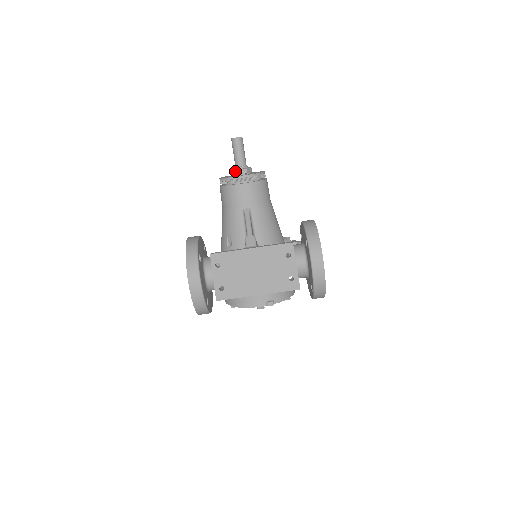
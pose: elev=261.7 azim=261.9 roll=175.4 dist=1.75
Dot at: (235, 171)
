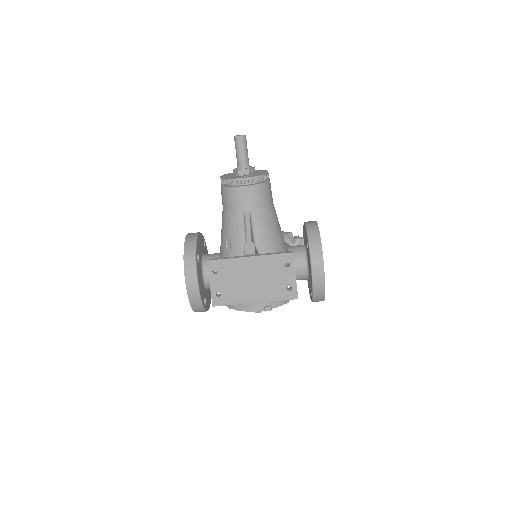
Dot at: (237, 171)
